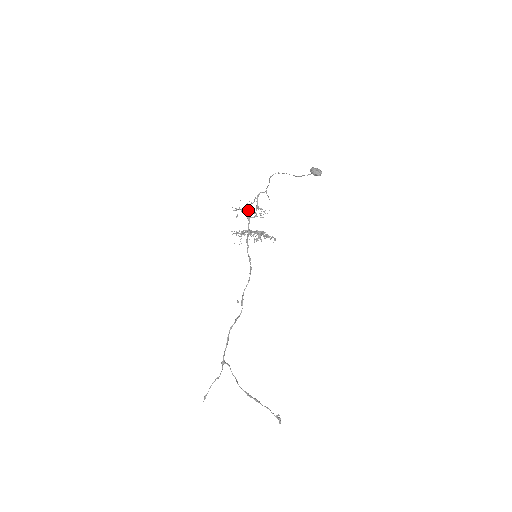
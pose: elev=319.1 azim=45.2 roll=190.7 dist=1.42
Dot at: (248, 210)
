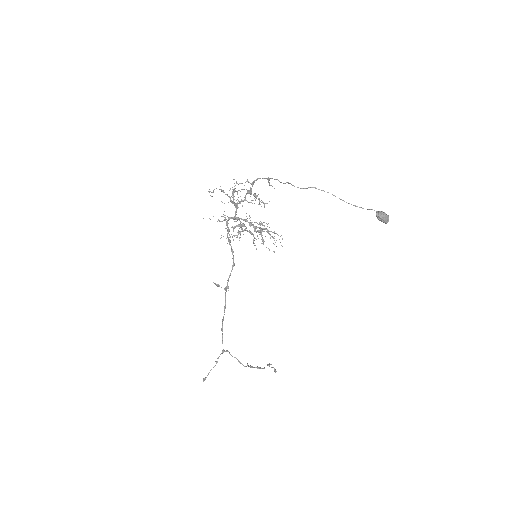
Dot at: (232, 191)
